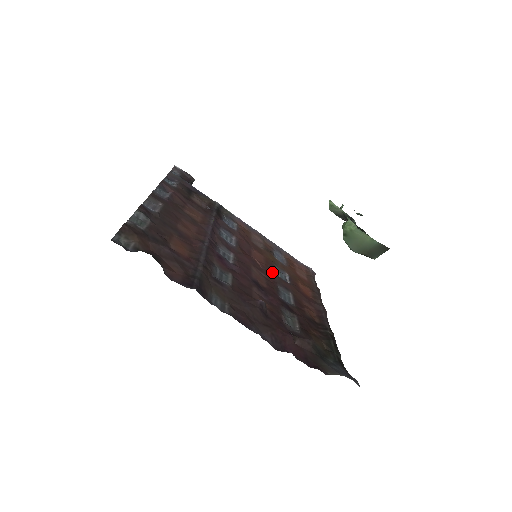
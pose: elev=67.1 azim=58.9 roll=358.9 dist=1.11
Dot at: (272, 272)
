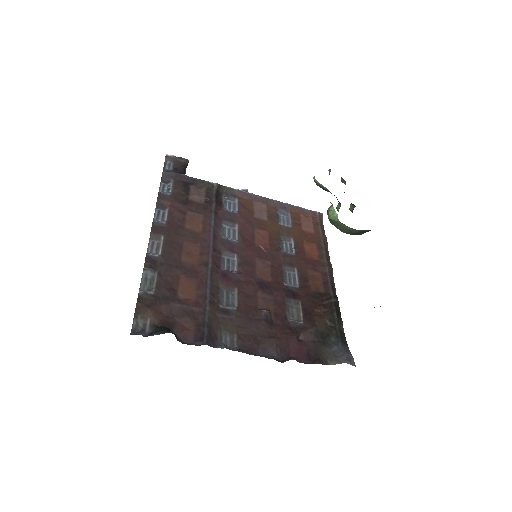
Dot at: (276, 251)
